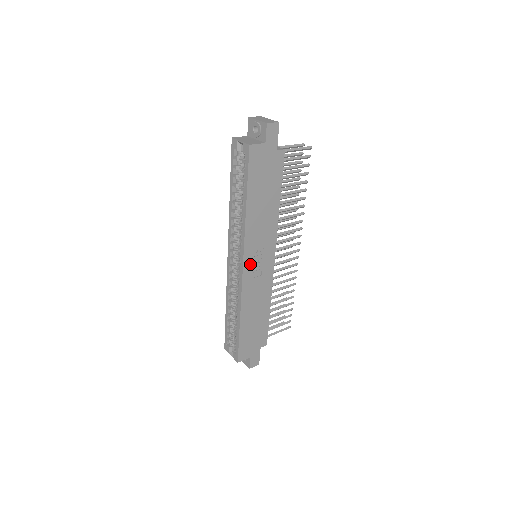
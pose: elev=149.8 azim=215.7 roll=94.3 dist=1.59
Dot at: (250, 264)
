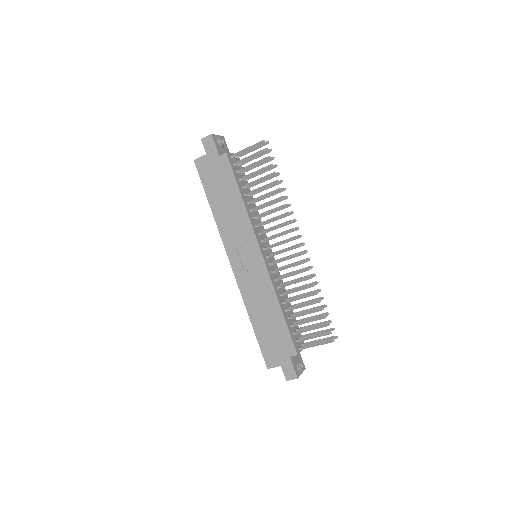
Dot at: (237, 261)
